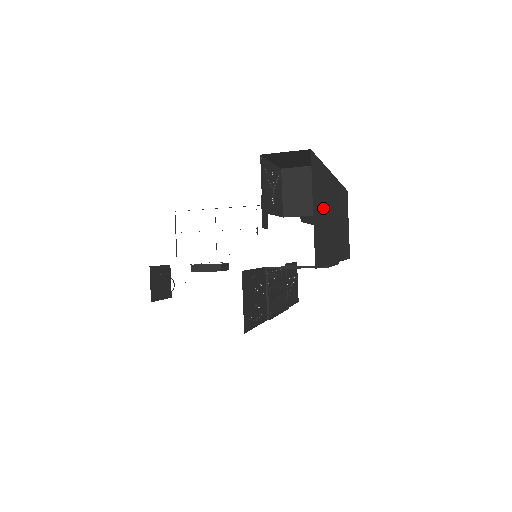
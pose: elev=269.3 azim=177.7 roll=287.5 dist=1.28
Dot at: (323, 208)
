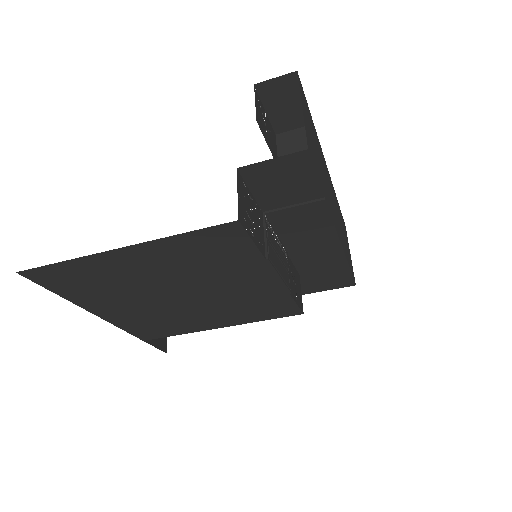
Dot at: (315, 145)
